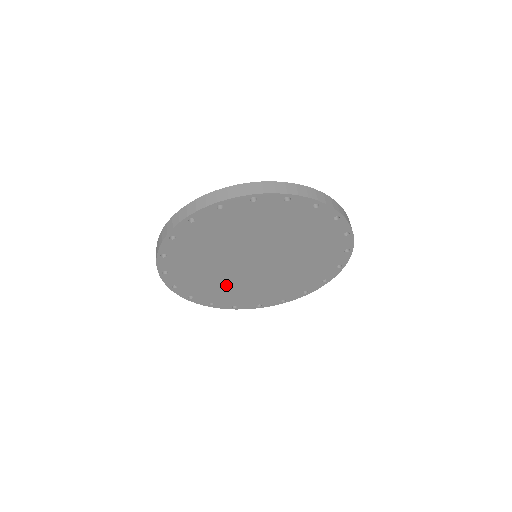
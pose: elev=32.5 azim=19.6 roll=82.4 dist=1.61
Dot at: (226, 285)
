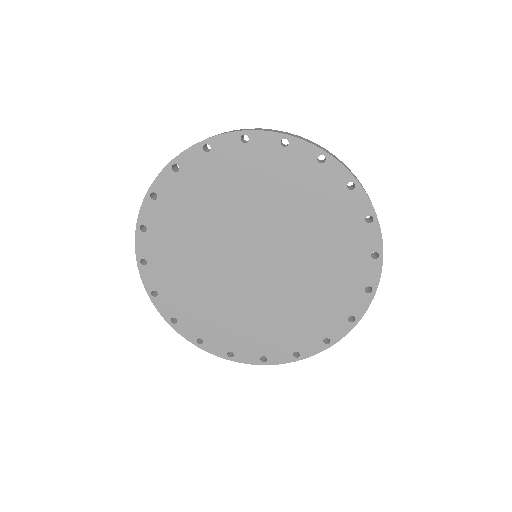
Dot at: (195, 273)
